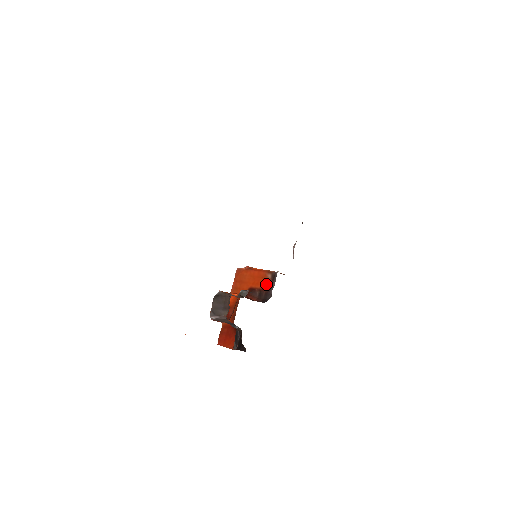
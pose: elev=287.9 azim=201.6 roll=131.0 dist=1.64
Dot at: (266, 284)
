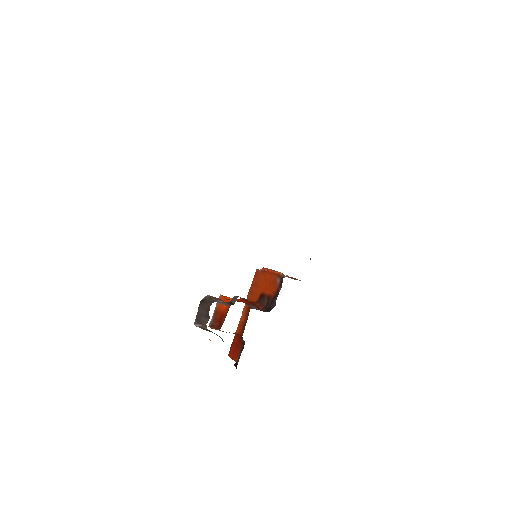
Dot at: (274, 290)
